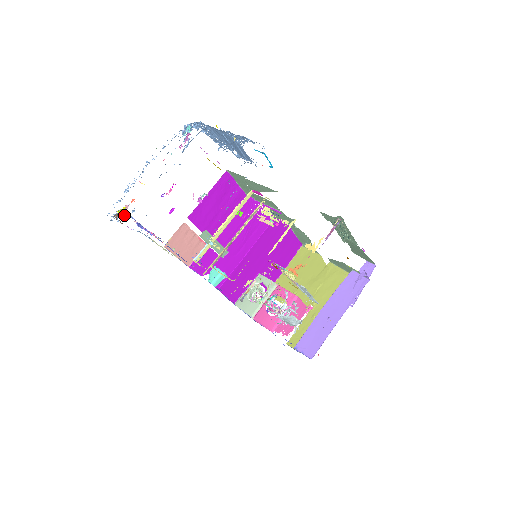
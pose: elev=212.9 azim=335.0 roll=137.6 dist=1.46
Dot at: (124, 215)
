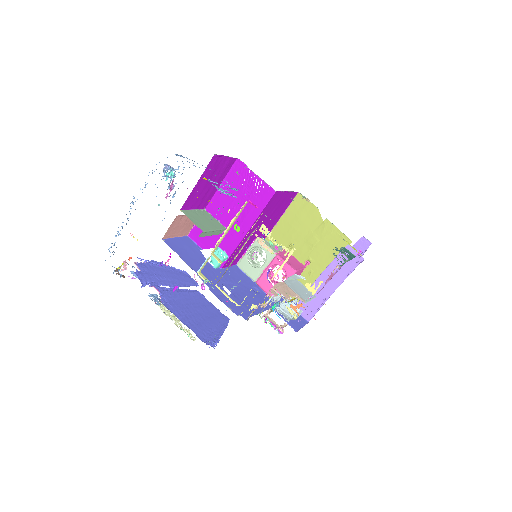
Dot at: occluded
